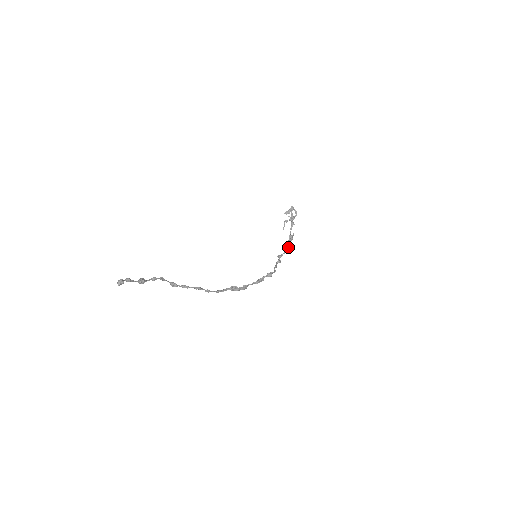
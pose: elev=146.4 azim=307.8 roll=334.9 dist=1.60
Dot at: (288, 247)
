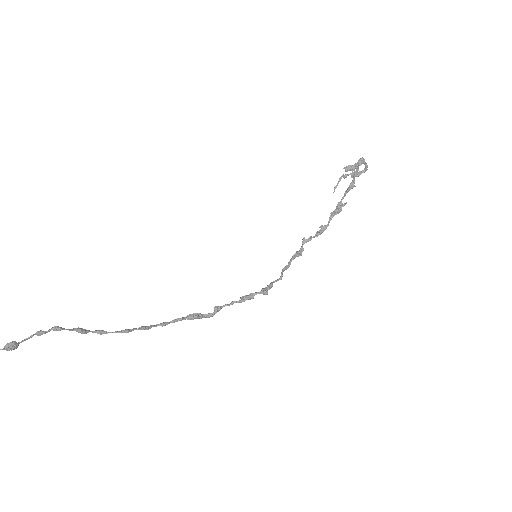
Dot at: (327, 225)
